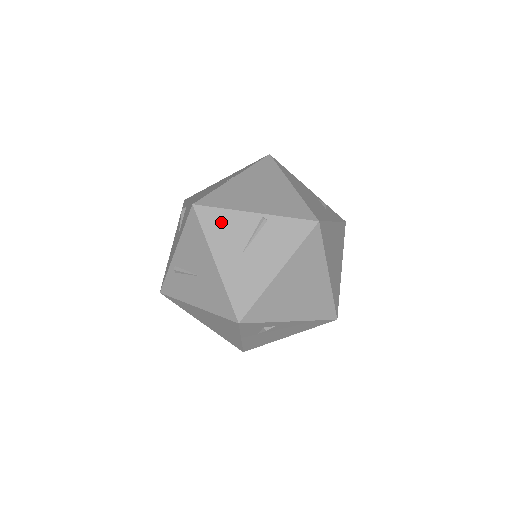
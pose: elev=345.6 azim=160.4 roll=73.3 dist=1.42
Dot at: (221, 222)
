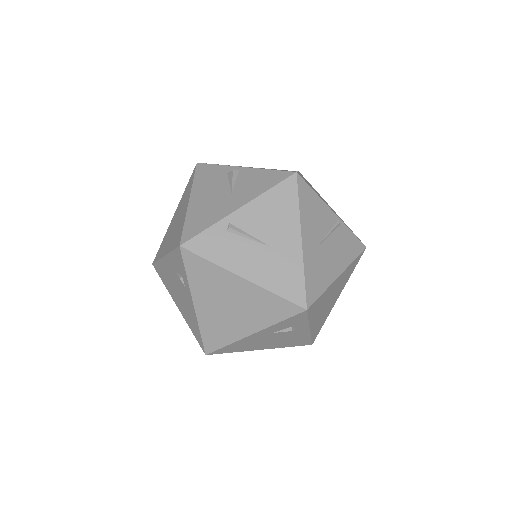
Dot at: (313, 204)
